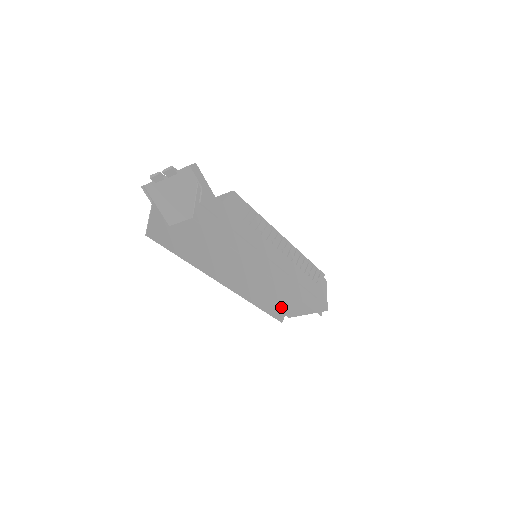
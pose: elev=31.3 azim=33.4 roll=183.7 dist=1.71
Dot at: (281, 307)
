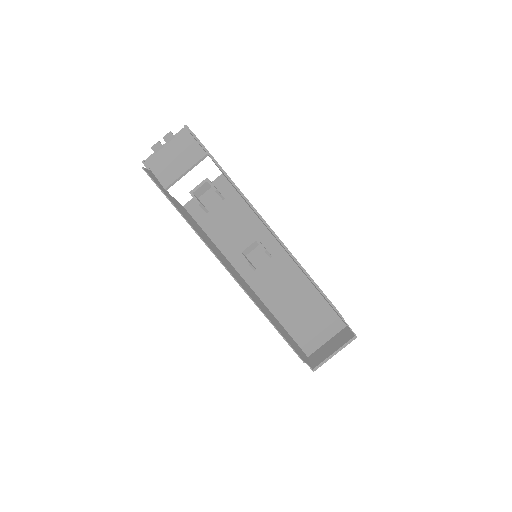
Dot at: (299, 353)
